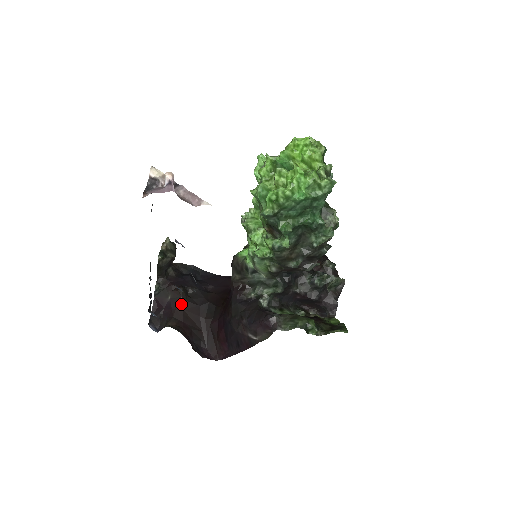
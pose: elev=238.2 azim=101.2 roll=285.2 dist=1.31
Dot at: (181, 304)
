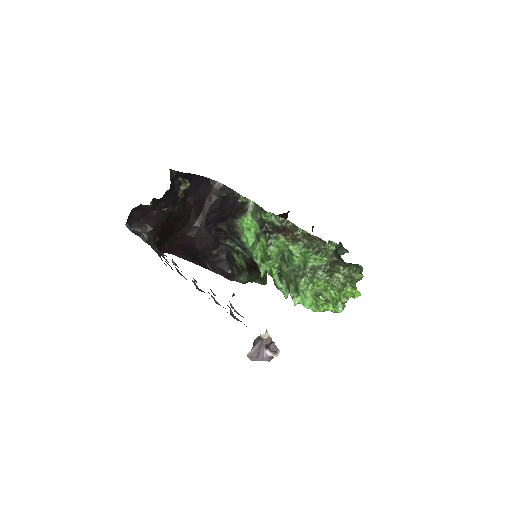
Dot at: (164, 220)
